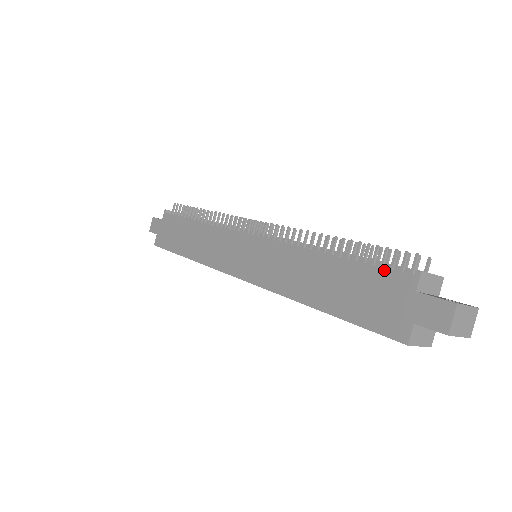
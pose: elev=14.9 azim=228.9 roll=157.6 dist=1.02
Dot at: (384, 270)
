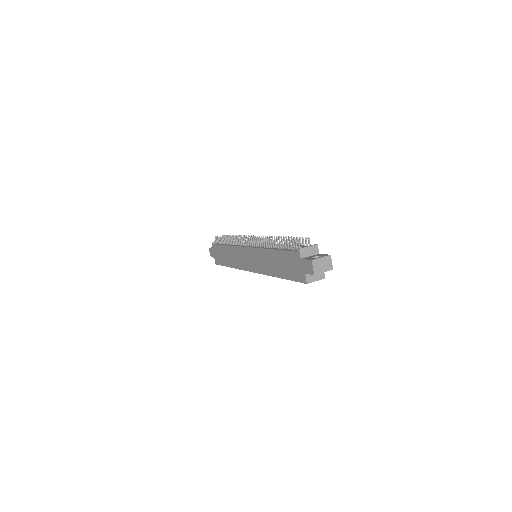
Dot at: (290, 252)
